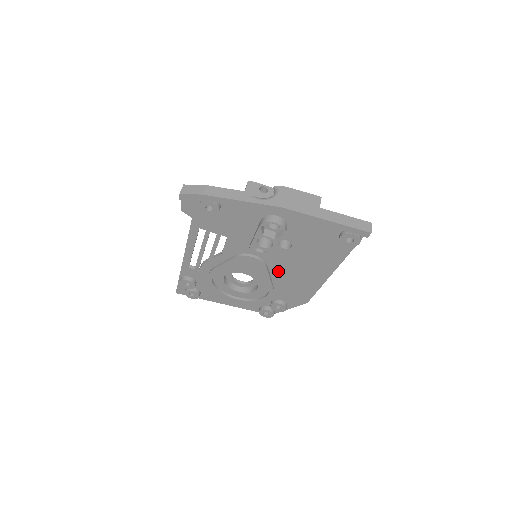
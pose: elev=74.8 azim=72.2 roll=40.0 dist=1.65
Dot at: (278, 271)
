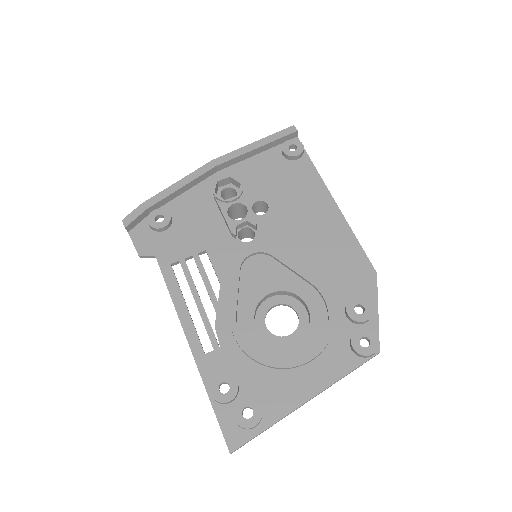
Dot at: (293, 251)
